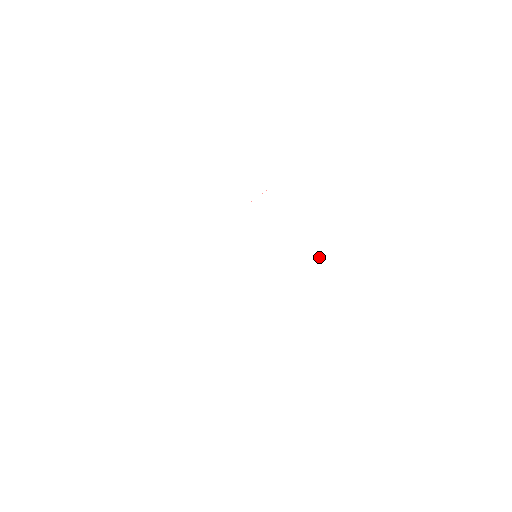
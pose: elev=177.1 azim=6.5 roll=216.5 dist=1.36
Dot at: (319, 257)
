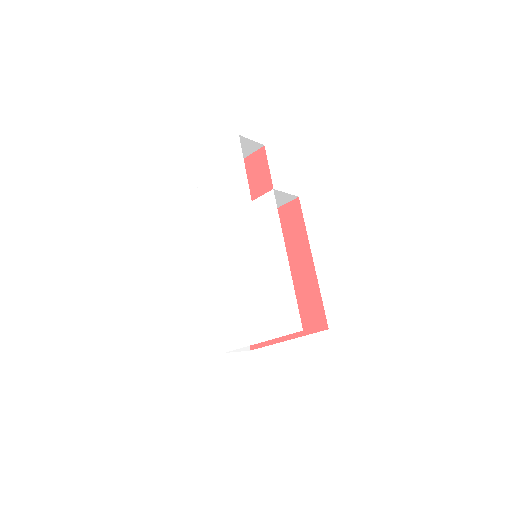
Dot at: (288, 274)
